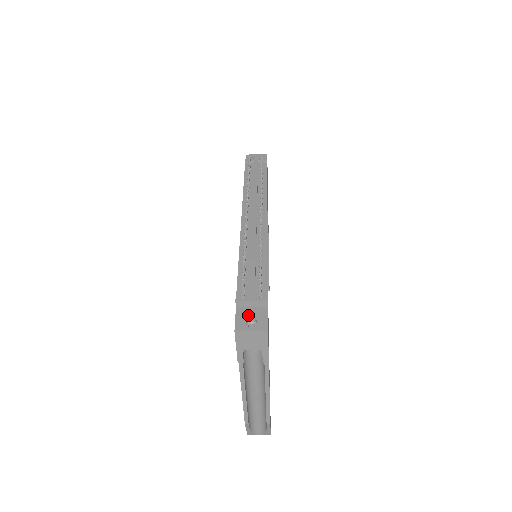
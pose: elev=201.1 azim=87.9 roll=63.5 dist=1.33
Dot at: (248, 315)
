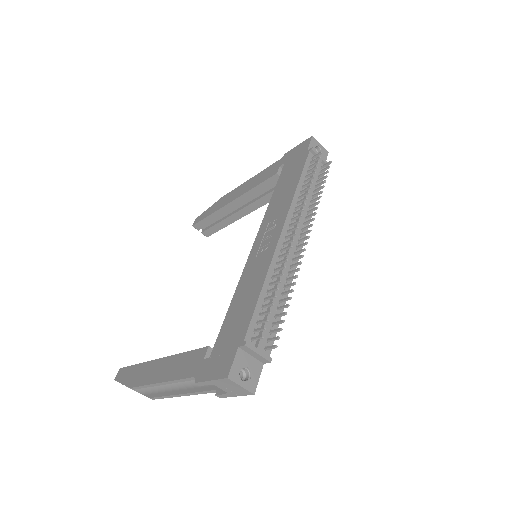
Dot at: (245, 364)
